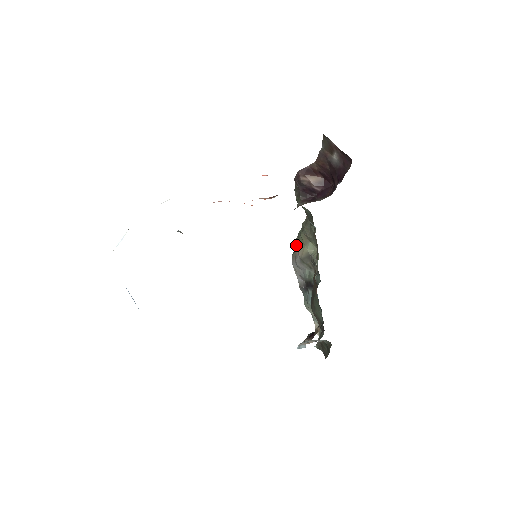
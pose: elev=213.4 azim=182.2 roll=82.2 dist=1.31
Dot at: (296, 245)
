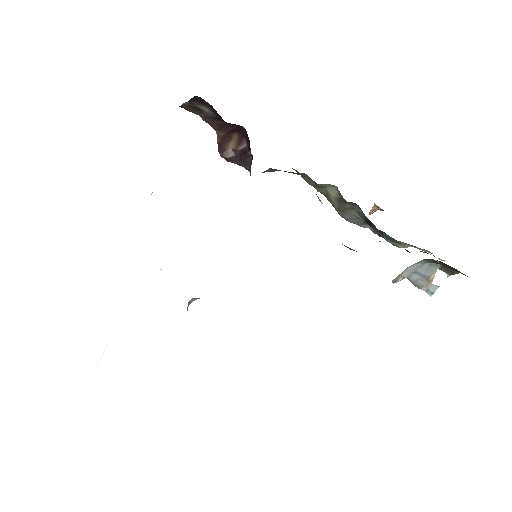
Dot at: occluded
